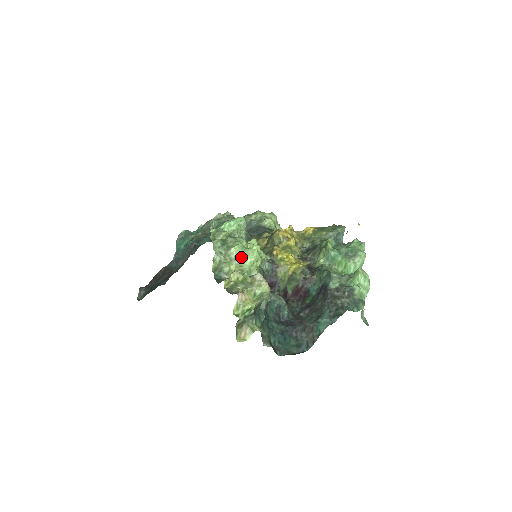
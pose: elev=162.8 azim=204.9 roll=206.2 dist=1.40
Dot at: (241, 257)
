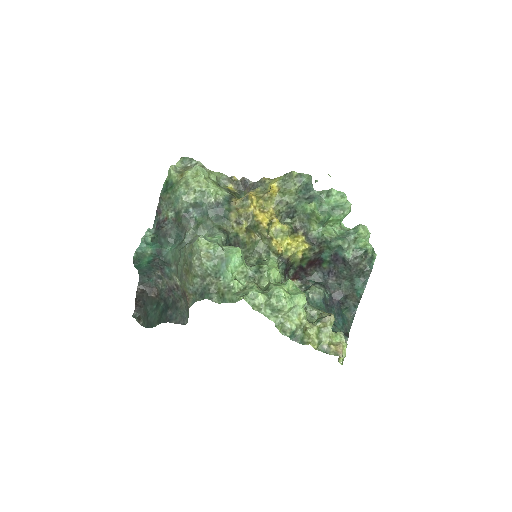
Dot at: (294, 308)
